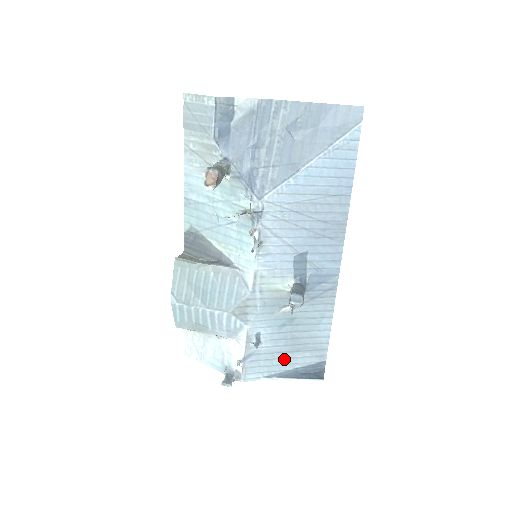
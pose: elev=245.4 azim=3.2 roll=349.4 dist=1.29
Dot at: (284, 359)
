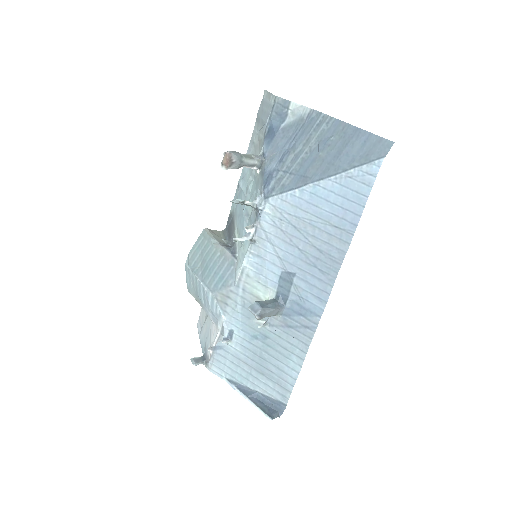
Dot at: (248, 373)
